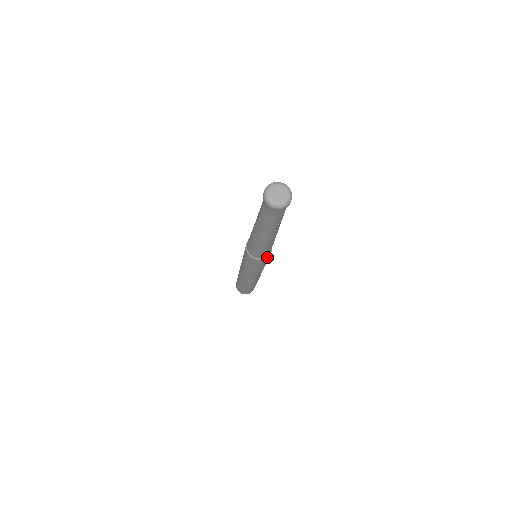
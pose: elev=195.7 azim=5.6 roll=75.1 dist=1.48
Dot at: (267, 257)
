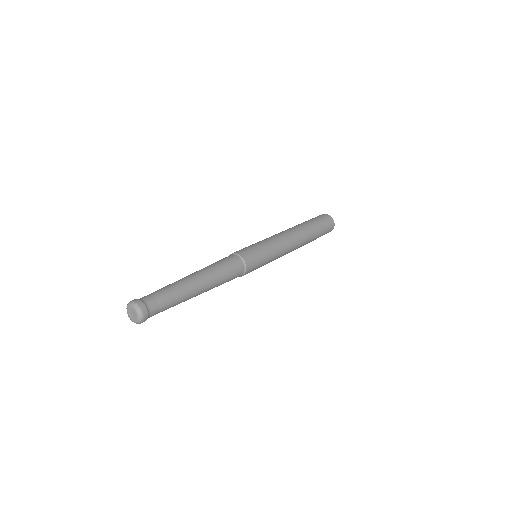
Dot at: (246, 270)
